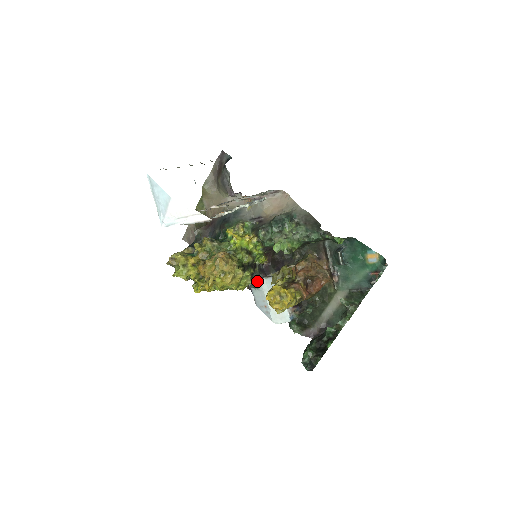
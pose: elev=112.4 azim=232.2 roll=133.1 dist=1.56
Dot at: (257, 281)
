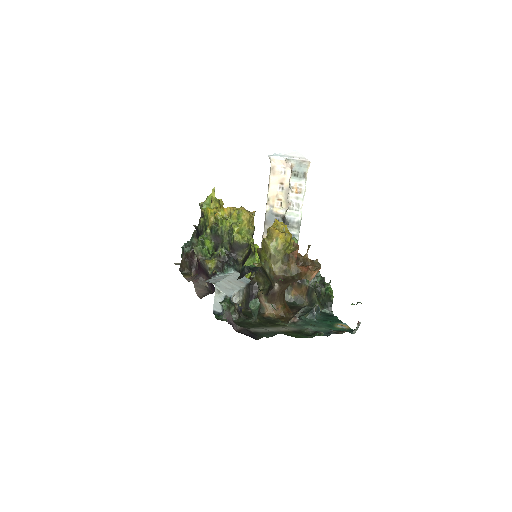
Dot at: (233, 268)
